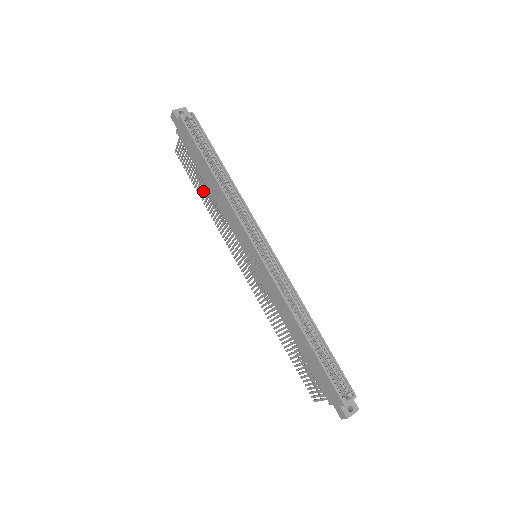
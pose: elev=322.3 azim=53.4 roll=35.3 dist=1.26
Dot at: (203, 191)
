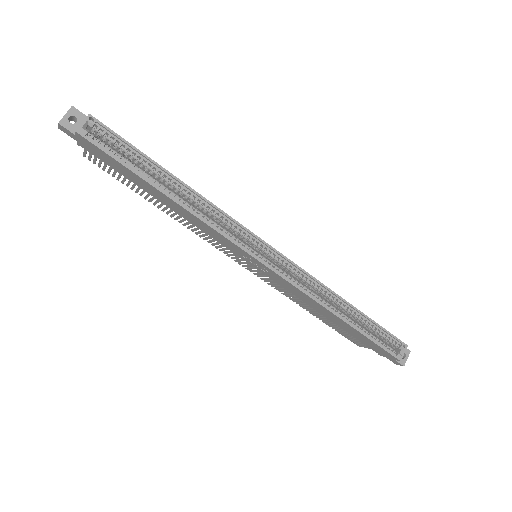
Dot at: (152, 199)
